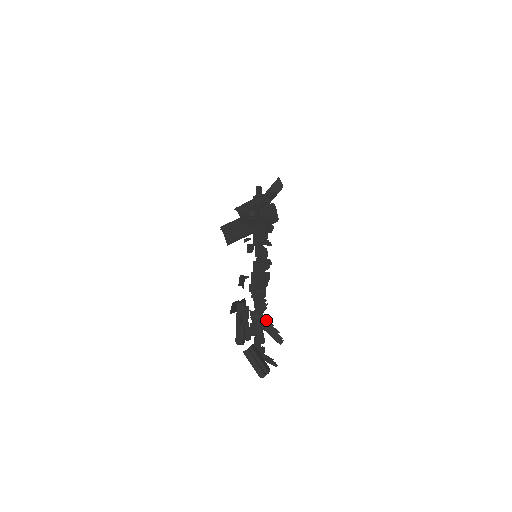
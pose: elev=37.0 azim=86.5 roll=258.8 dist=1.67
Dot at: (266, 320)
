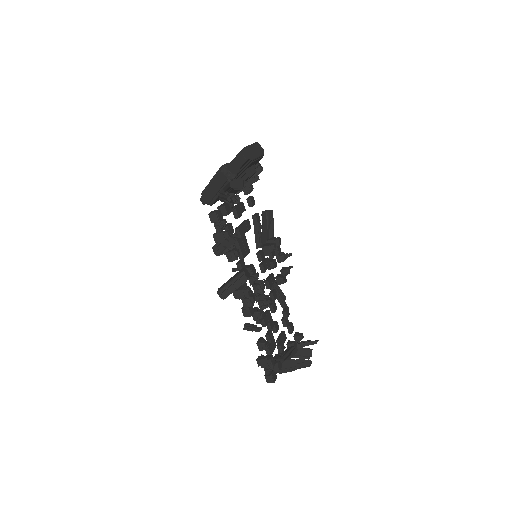
Dot at: (288, 368)
